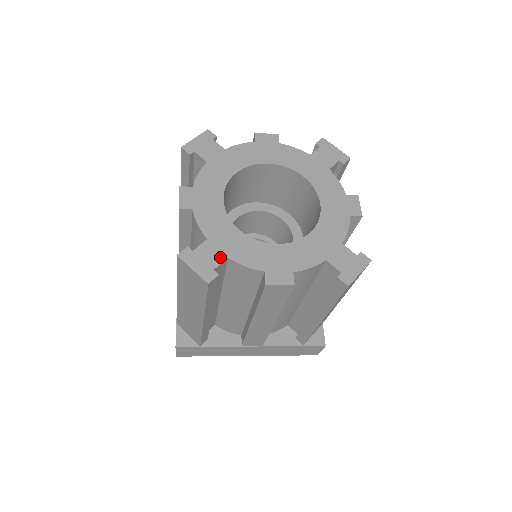
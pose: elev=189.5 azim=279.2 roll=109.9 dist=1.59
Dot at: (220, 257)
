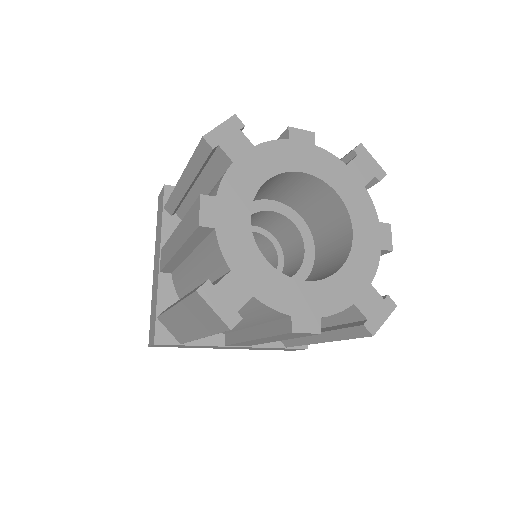
Dot at: (245, 295)
